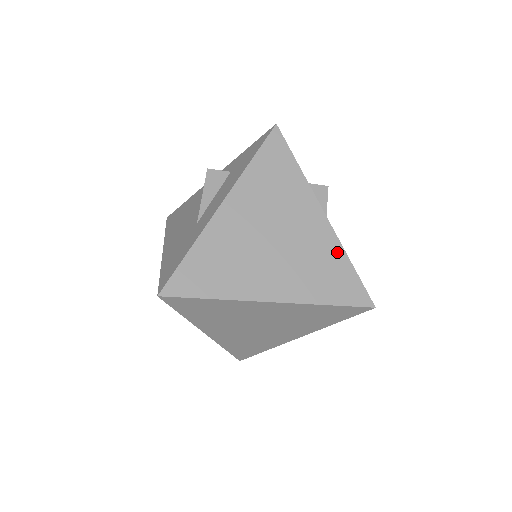
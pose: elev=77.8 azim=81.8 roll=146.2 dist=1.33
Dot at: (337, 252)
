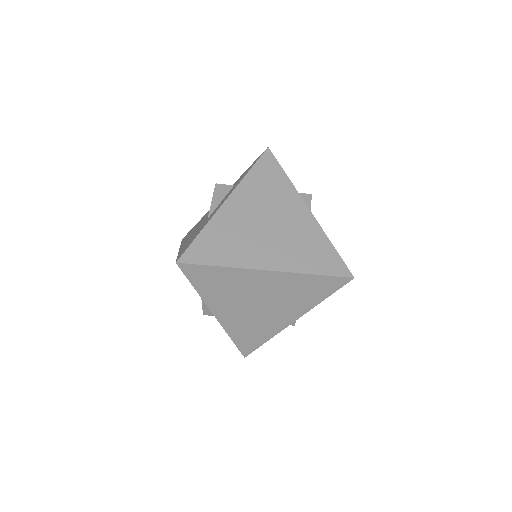
Dot at: (320, 236)
